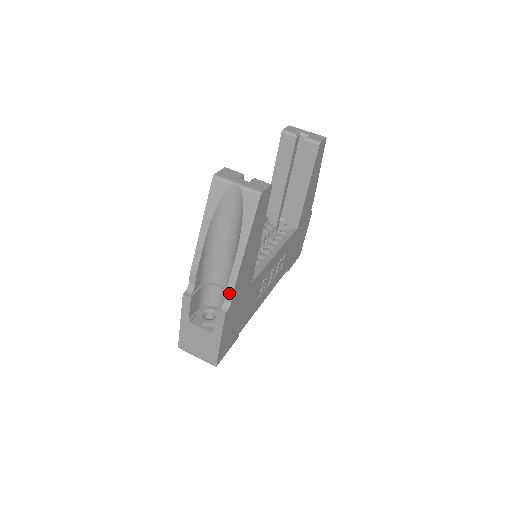
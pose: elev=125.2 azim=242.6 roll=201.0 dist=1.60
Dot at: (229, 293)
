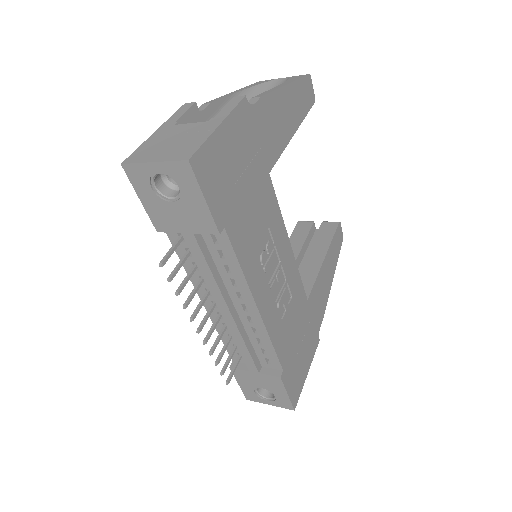
Dot at: (255, 99)
